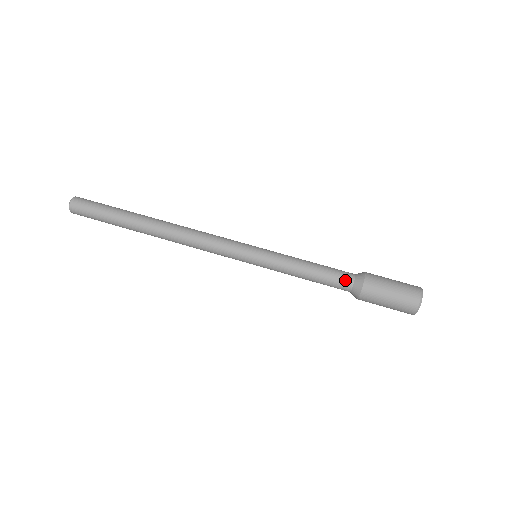
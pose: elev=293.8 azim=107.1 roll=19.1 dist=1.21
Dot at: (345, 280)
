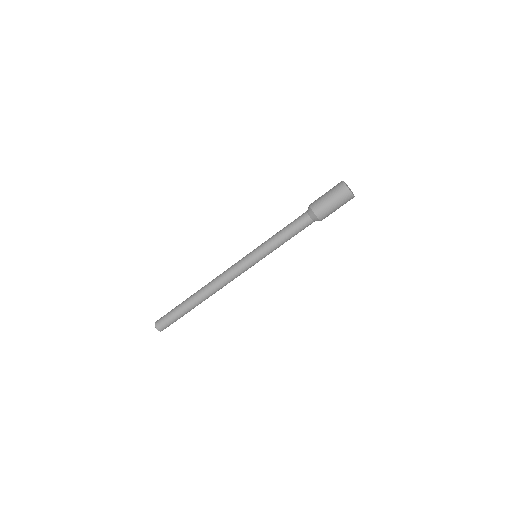
Dot at: (307, 223)
